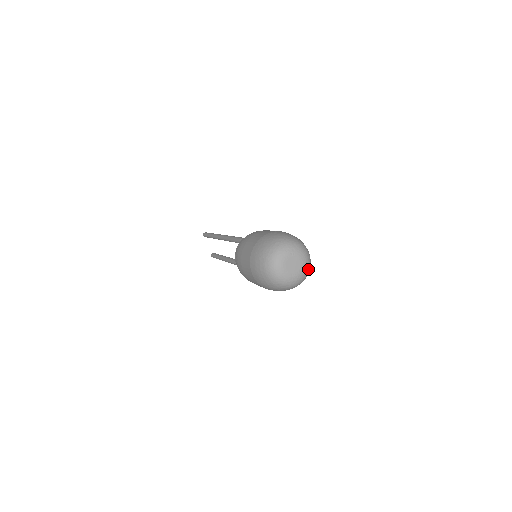
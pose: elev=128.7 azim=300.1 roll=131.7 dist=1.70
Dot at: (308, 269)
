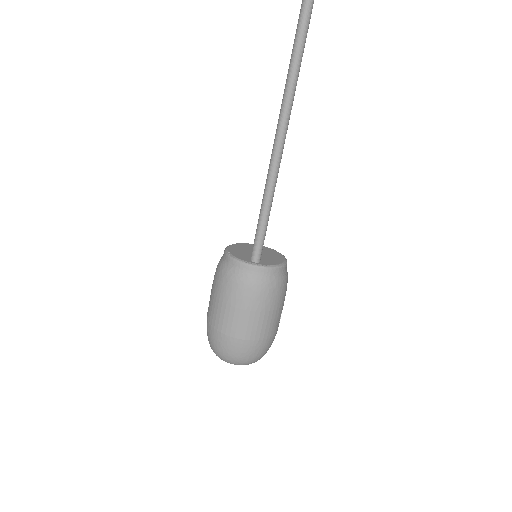
Dot at: occluded
